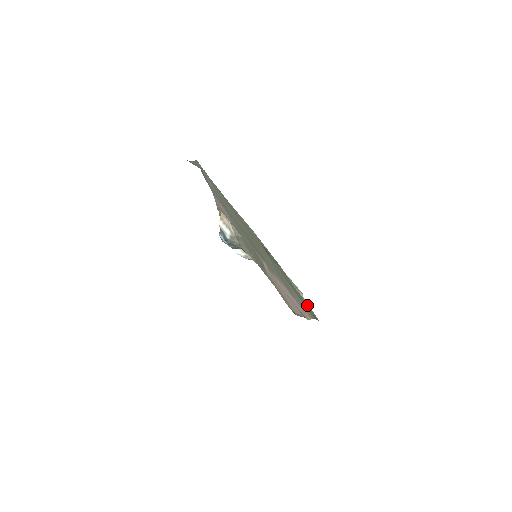
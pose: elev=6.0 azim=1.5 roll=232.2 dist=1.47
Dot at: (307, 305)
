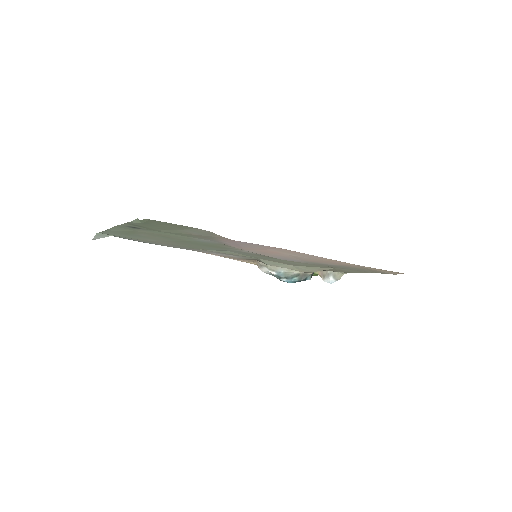
Dot at: (146, 222)
